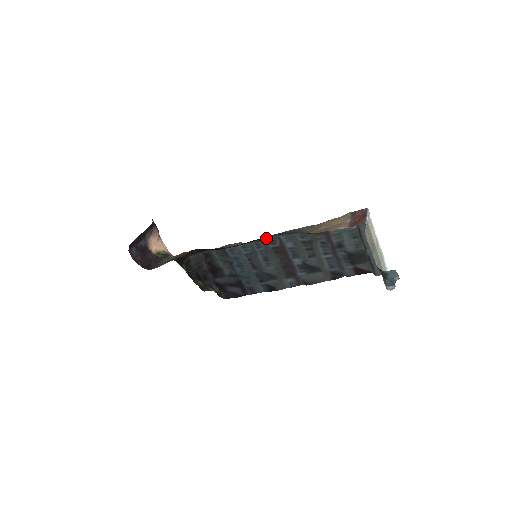
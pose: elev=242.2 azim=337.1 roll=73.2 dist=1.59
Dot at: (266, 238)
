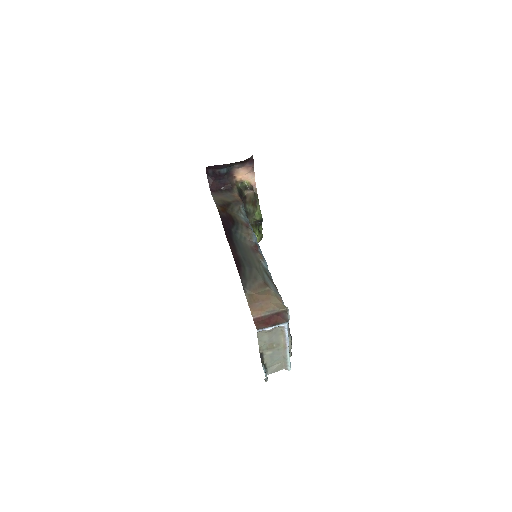
Dot at: (261, 254)
